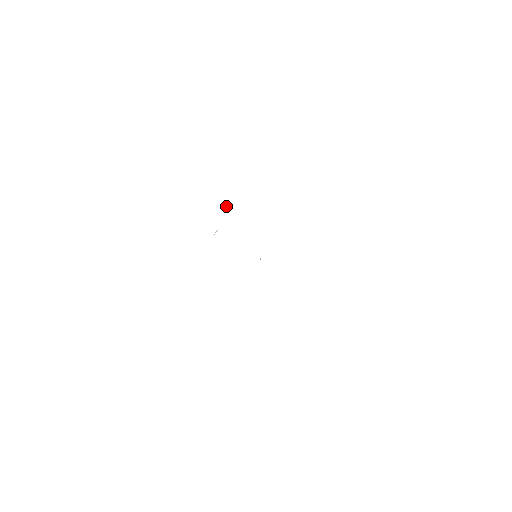
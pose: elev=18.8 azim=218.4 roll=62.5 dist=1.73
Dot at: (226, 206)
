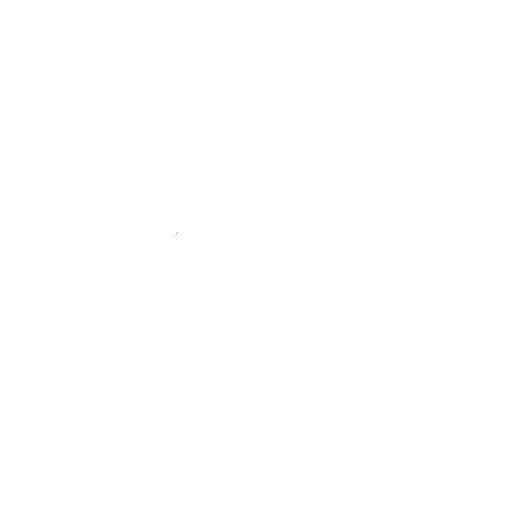
Dot at: occluded
